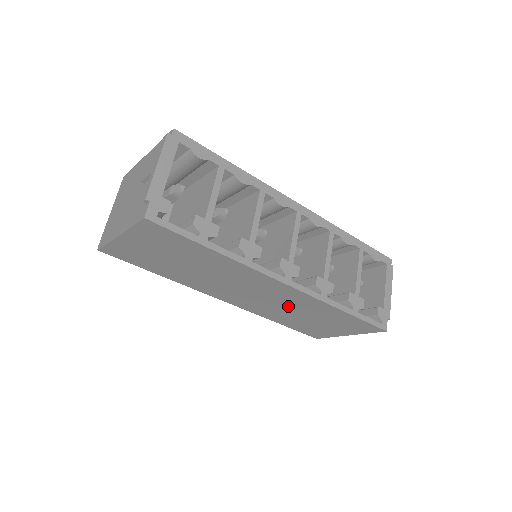
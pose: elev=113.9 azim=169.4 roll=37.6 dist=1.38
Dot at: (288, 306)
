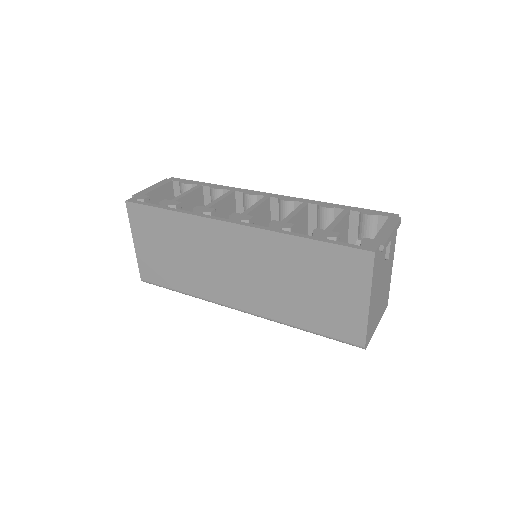
Dot at: (271, 271)
